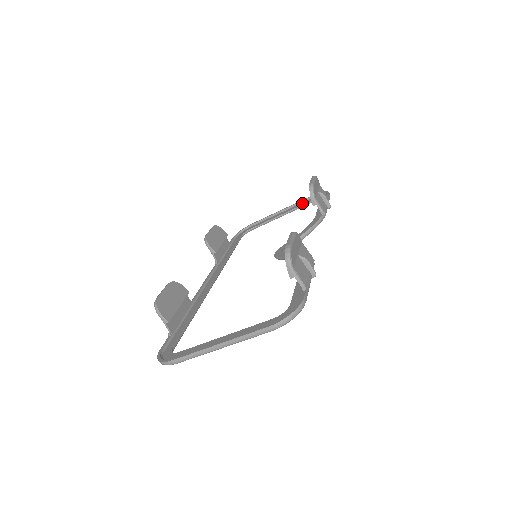
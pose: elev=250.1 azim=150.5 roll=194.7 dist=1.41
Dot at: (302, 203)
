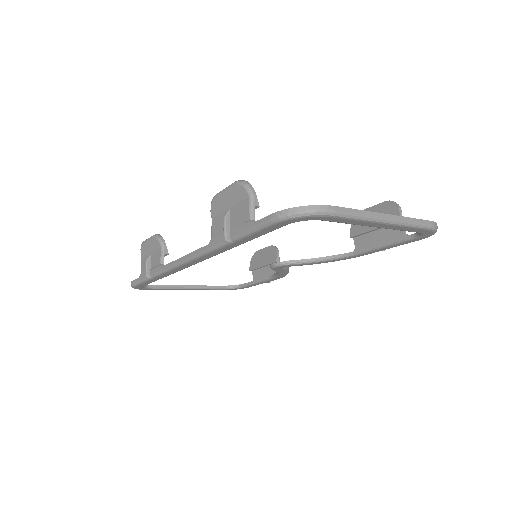
Dot at: (213, 286)
